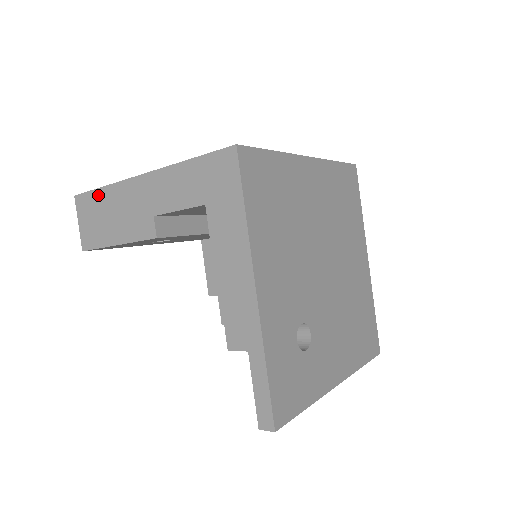
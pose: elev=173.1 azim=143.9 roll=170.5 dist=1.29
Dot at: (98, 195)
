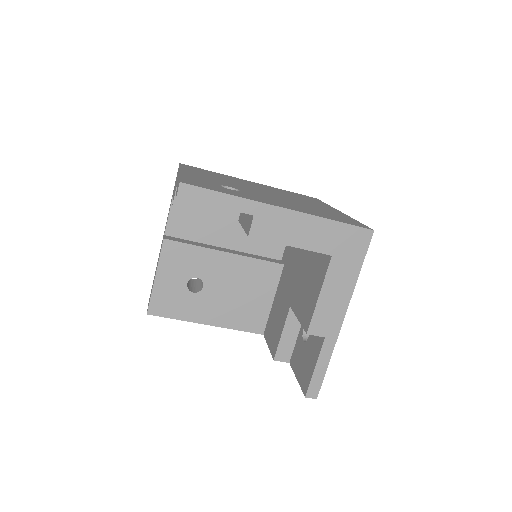
Dot at: occluded
